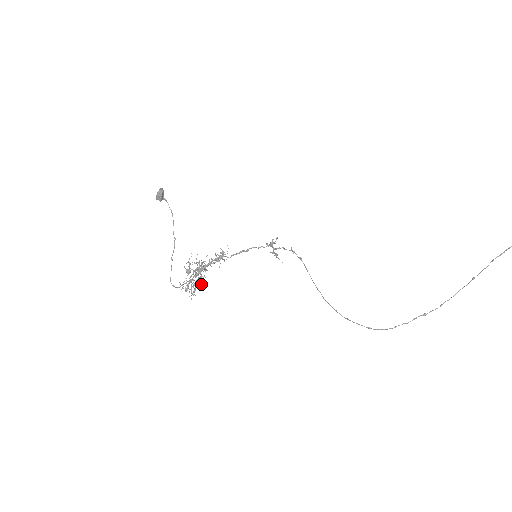
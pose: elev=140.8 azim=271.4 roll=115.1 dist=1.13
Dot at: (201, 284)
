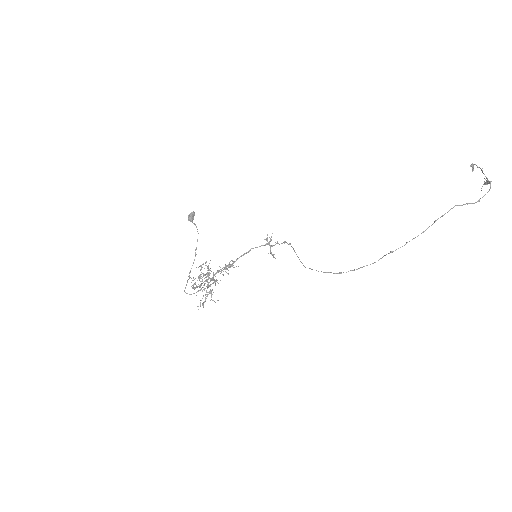
Dot at: (210, 300)
